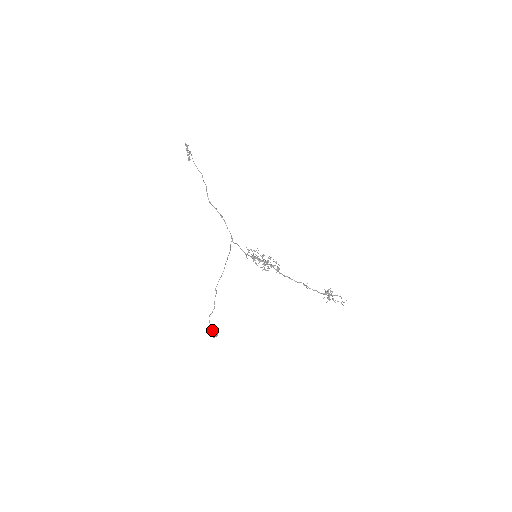
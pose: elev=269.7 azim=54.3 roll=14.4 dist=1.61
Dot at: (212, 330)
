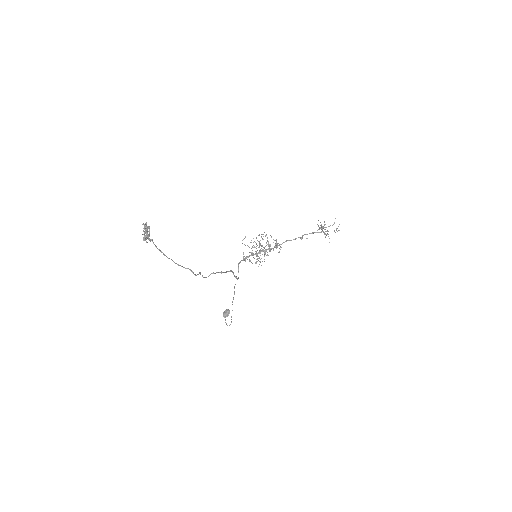
Dot at: (225, 315)
